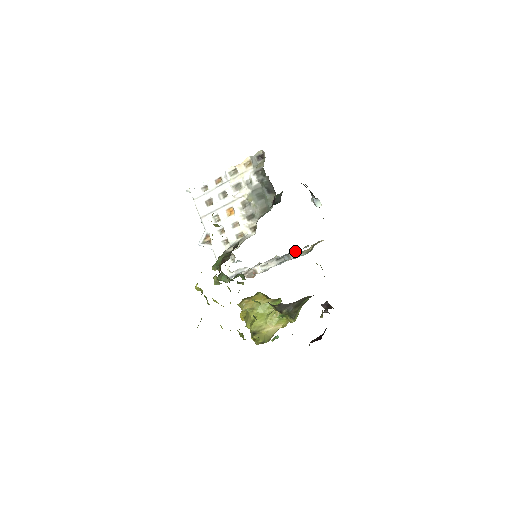
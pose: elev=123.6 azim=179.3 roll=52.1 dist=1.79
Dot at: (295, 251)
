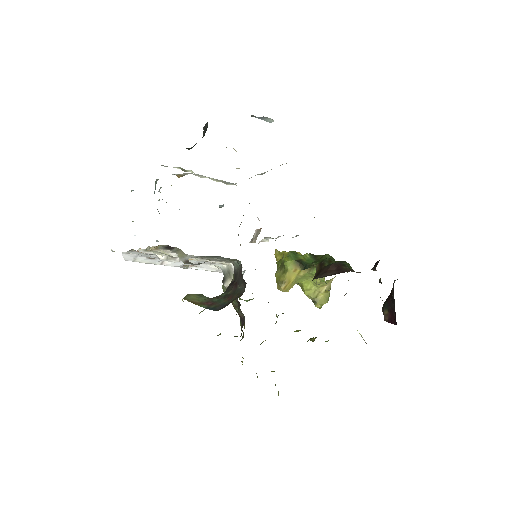
Dot at: occluded
